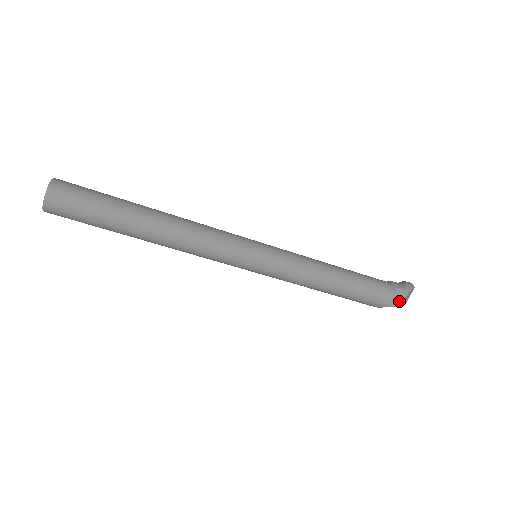
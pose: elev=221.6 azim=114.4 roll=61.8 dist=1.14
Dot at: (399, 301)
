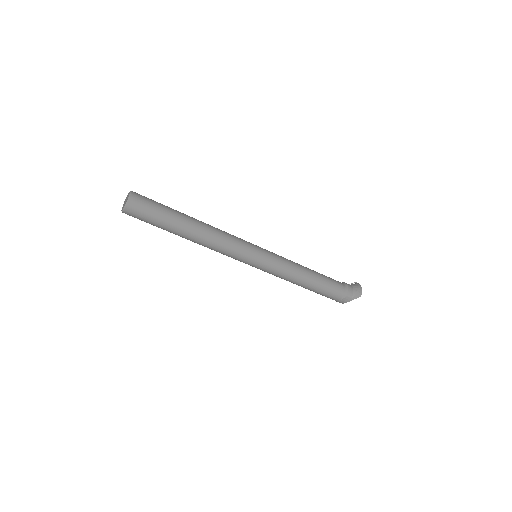
Dot at: (343, 302)
